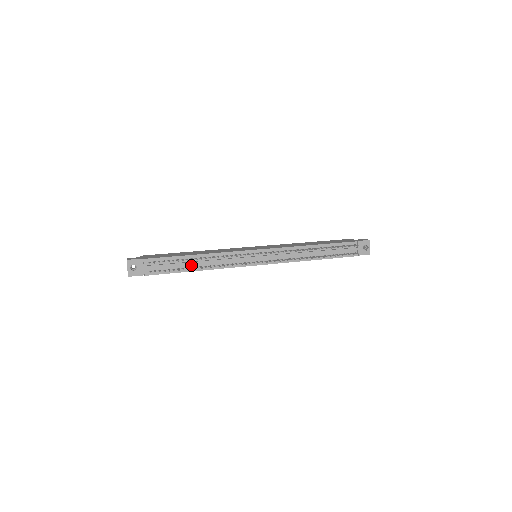
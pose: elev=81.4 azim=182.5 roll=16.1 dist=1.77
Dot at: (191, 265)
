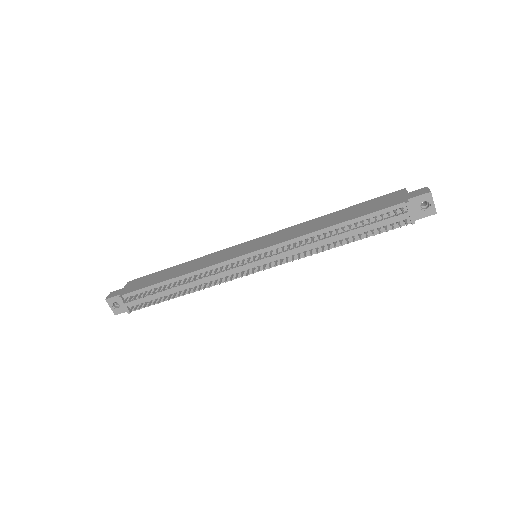
Dot at: (174, 290)
